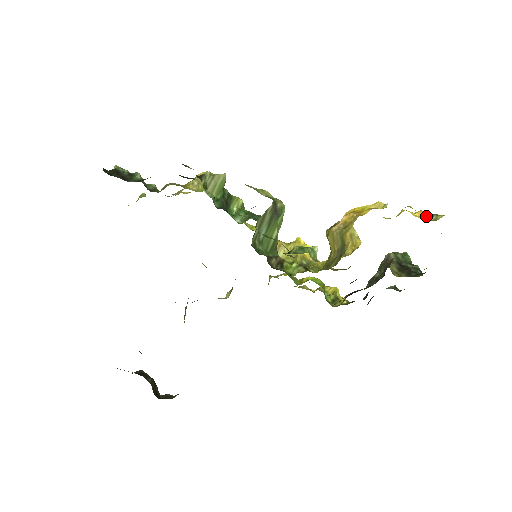
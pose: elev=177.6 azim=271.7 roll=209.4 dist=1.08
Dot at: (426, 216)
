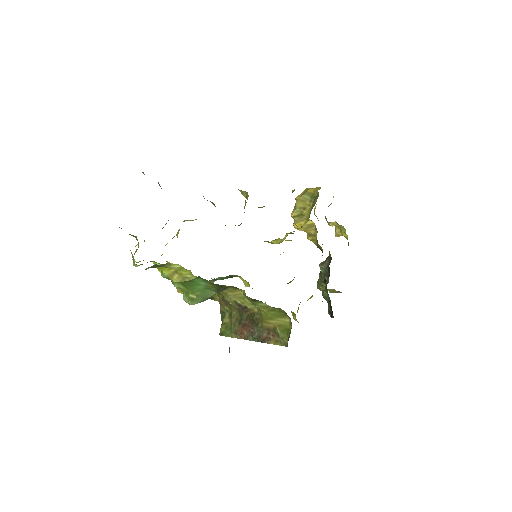
Dot at: occluded
